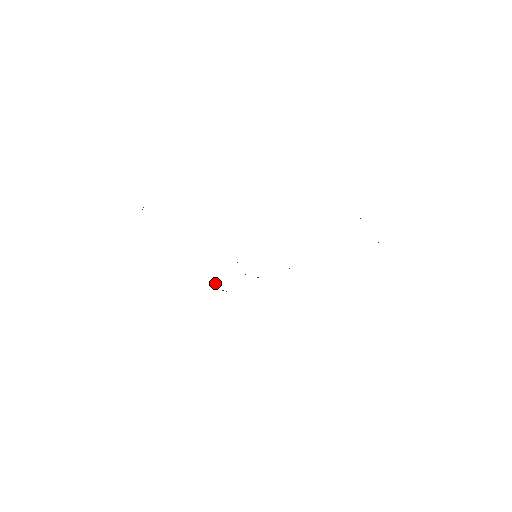
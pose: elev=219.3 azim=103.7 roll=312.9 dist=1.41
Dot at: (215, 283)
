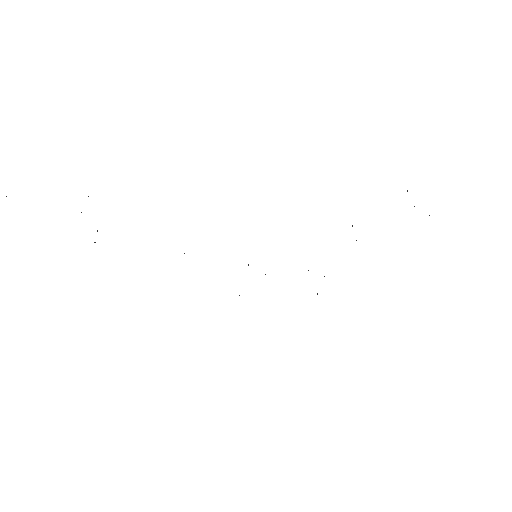
Dot at: occluded
